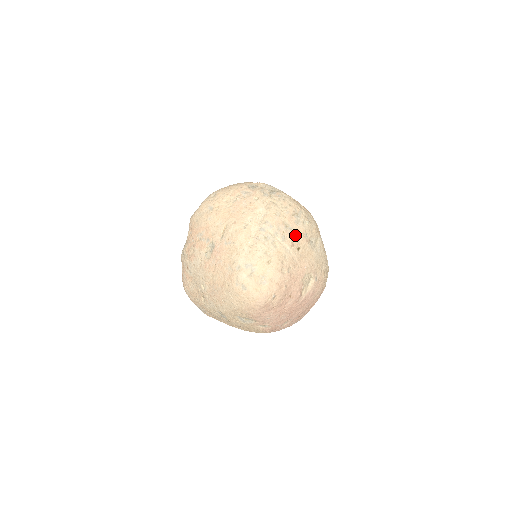
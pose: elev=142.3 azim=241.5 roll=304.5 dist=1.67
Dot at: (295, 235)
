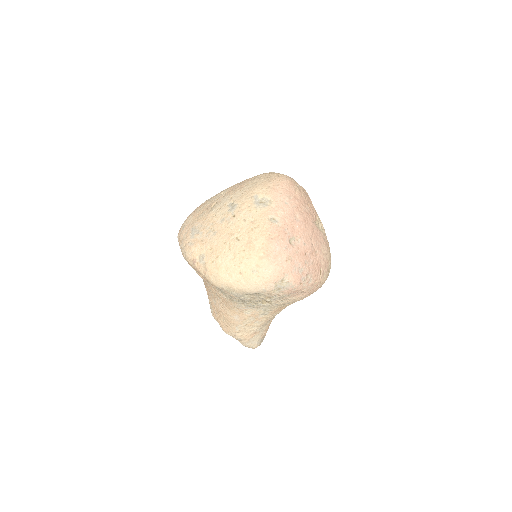
Dot at: occluded
